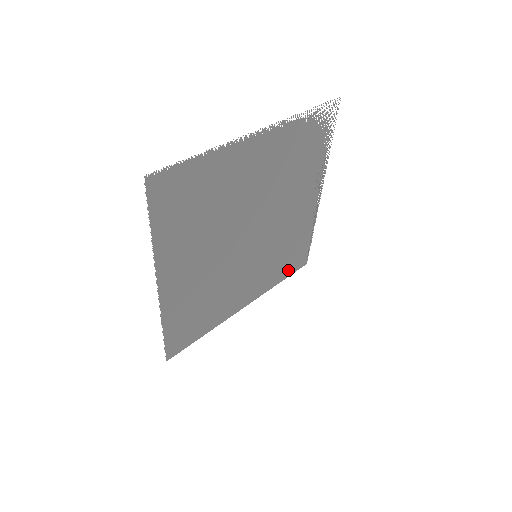
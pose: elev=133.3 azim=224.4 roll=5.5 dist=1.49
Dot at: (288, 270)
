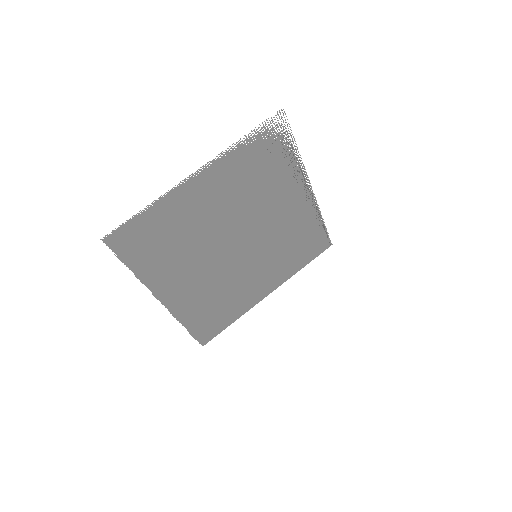
Dot at: (308, 255)
